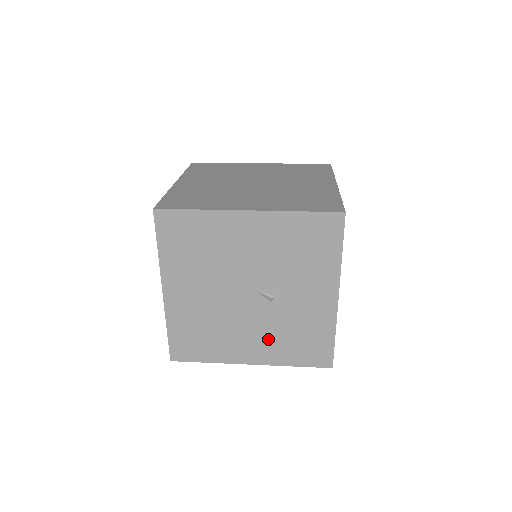
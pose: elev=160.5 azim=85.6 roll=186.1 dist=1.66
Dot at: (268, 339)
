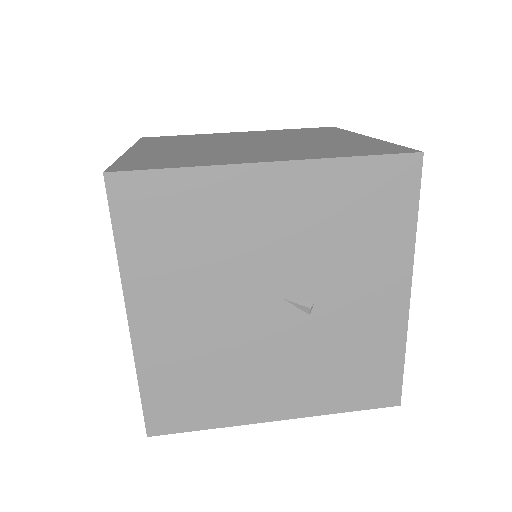
Dot at: (304, 376)
